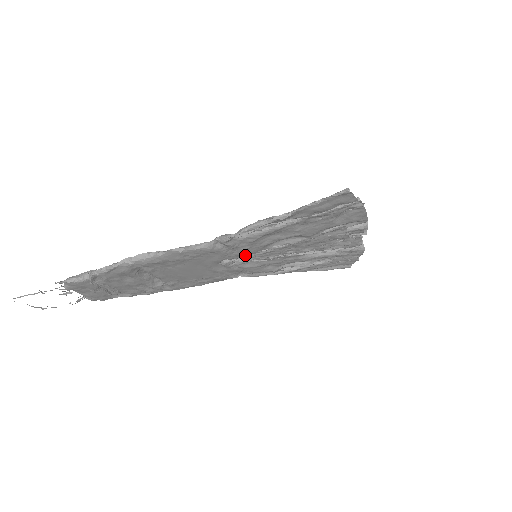
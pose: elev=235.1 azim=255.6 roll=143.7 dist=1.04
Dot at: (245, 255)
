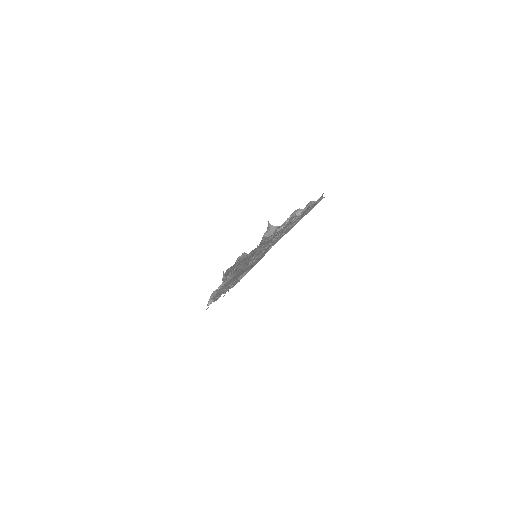
Dot at: occluded
